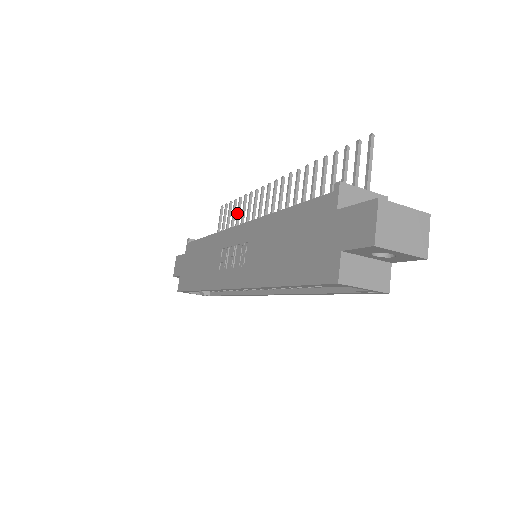
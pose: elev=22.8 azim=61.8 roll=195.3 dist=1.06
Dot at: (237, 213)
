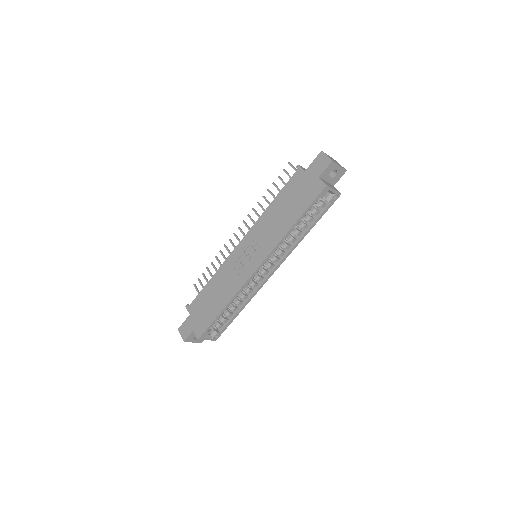
Dot at: (215, 269)
